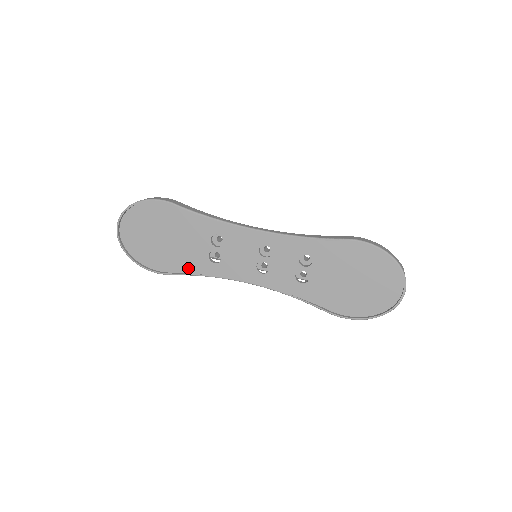
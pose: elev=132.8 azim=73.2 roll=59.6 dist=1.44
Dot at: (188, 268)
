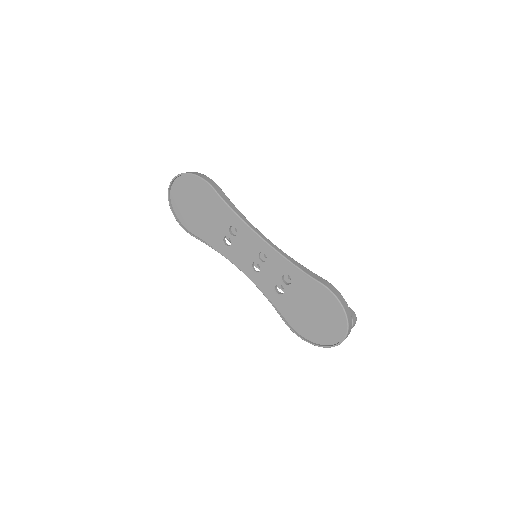
Dot at: (206, 238)
